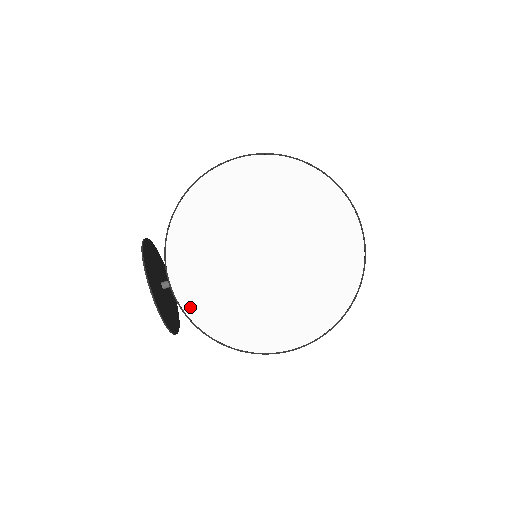
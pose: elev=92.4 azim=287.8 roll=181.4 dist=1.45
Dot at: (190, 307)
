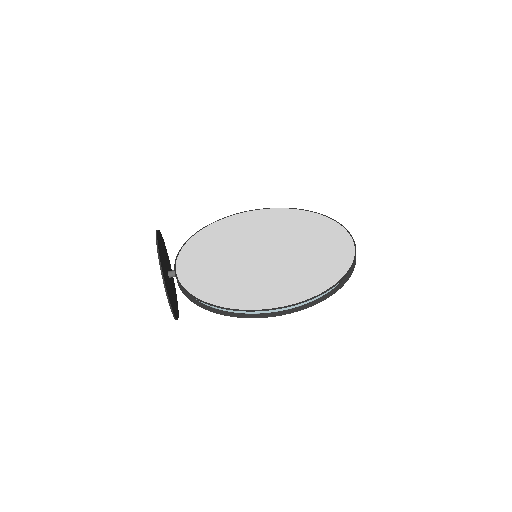
Dot at: (188, 282)
